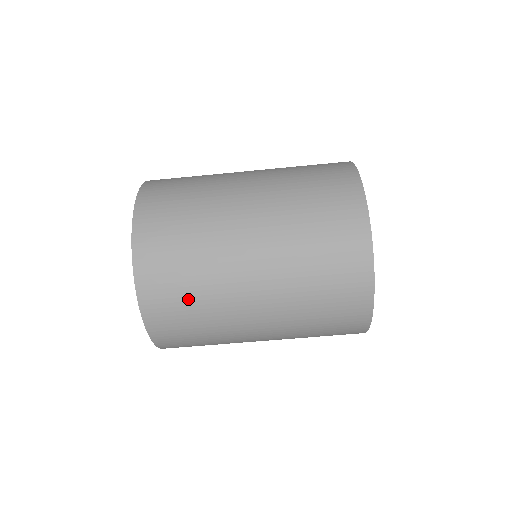
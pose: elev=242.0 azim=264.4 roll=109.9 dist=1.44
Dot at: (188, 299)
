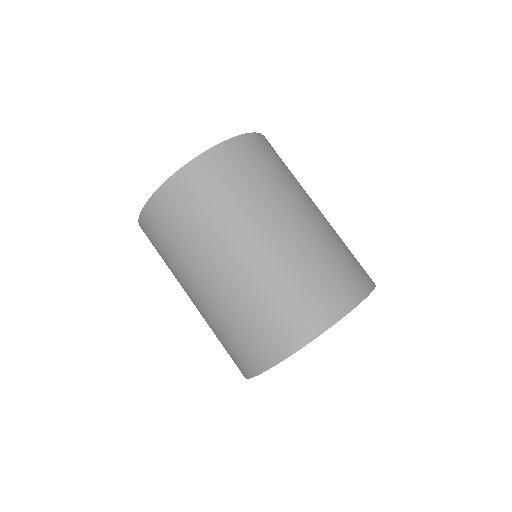
Dot at: (264, 170)
